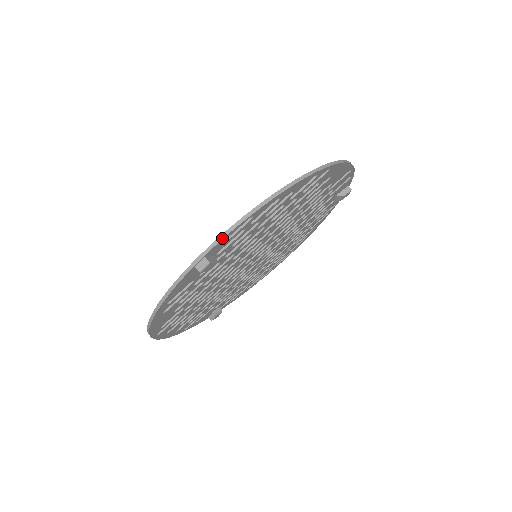
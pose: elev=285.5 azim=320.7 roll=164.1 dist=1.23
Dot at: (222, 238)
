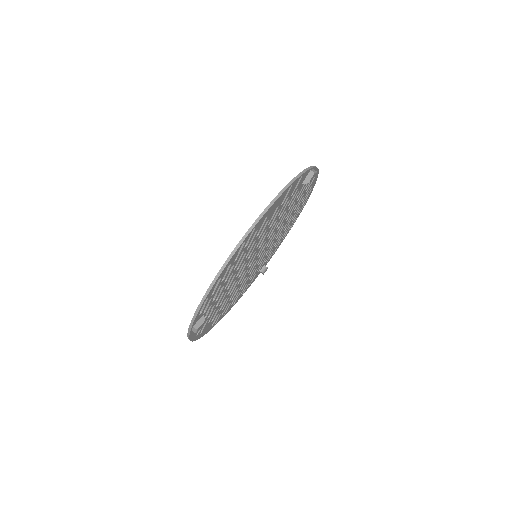
Dot at: (194, 318)
